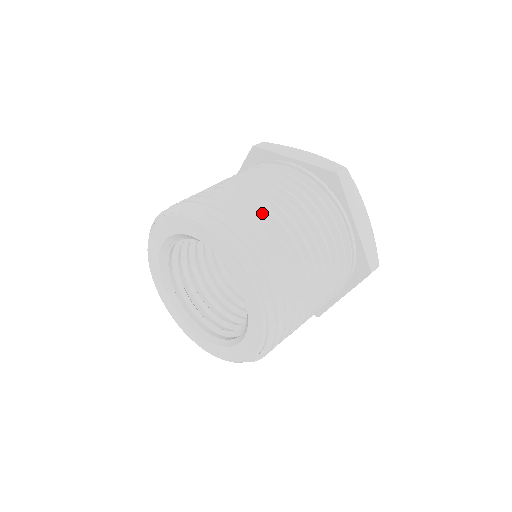
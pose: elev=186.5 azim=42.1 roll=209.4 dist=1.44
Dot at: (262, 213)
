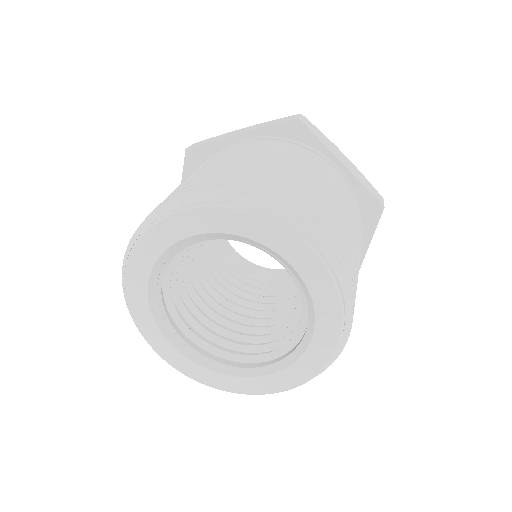
Dot at: occluded
